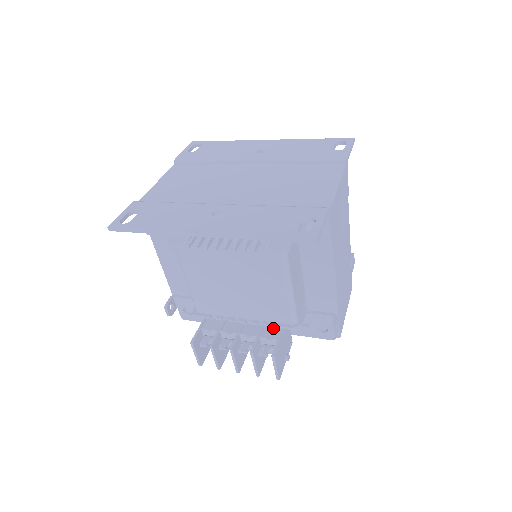
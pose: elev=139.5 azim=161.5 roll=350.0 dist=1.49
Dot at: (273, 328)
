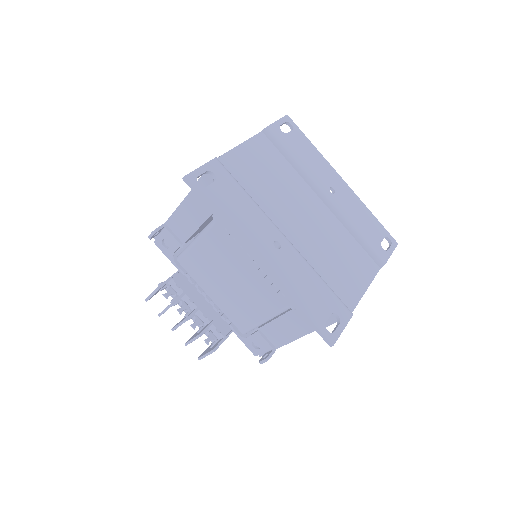
Dot at: (226, 322)
